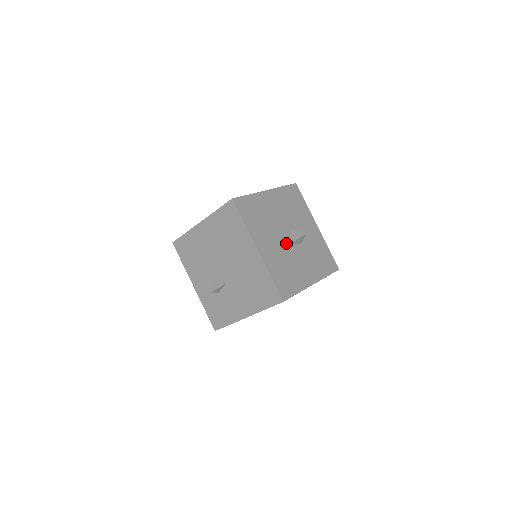
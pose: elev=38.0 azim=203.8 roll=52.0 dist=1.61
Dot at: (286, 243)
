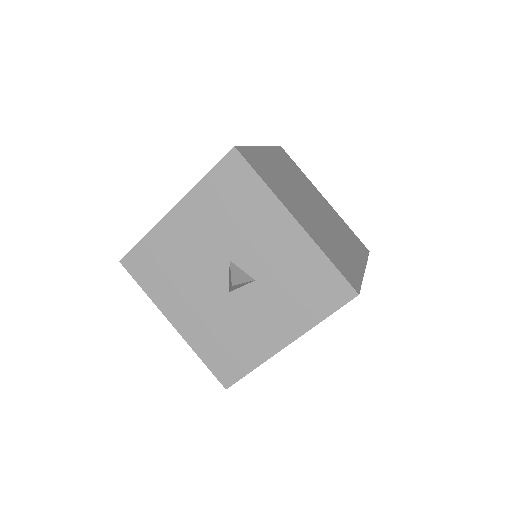
Dot at: (222, 292)
